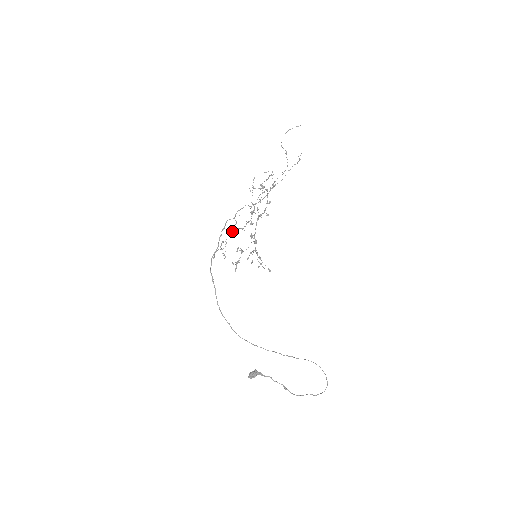
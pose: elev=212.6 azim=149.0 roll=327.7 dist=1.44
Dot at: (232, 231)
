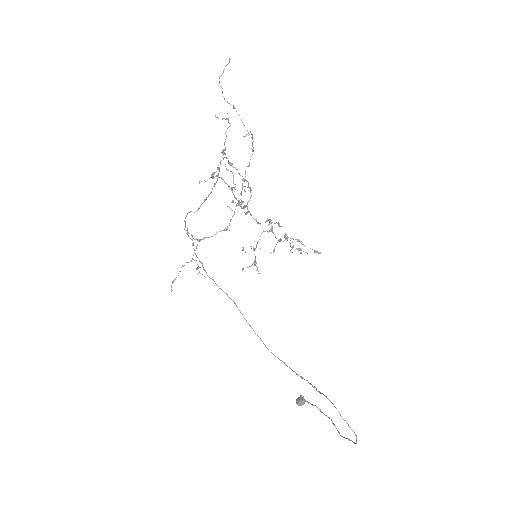
Dot at: occluded
